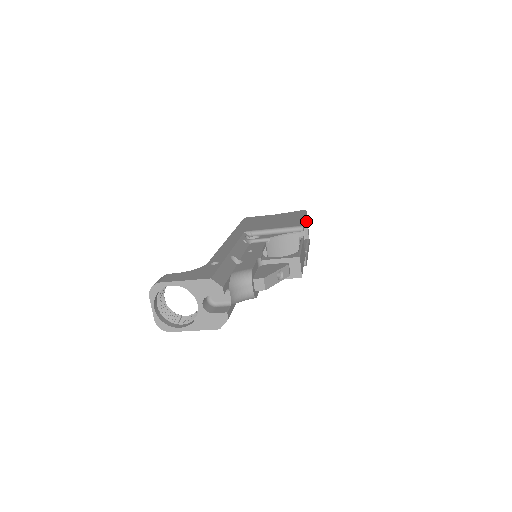
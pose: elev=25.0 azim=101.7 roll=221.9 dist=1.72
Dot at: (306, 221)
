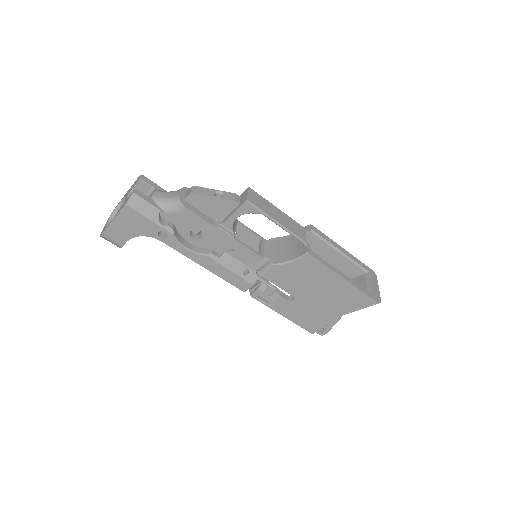
Dot at: (369, 277)
